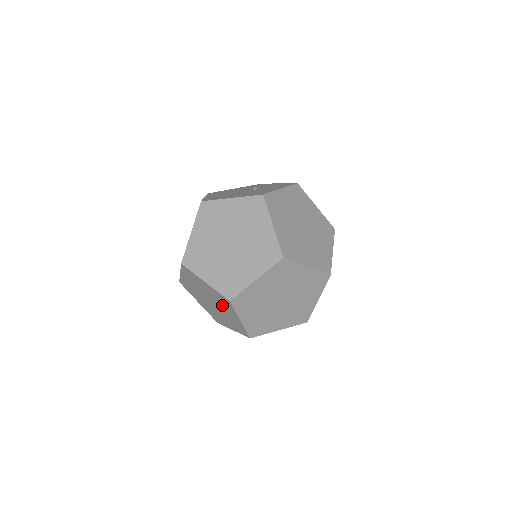
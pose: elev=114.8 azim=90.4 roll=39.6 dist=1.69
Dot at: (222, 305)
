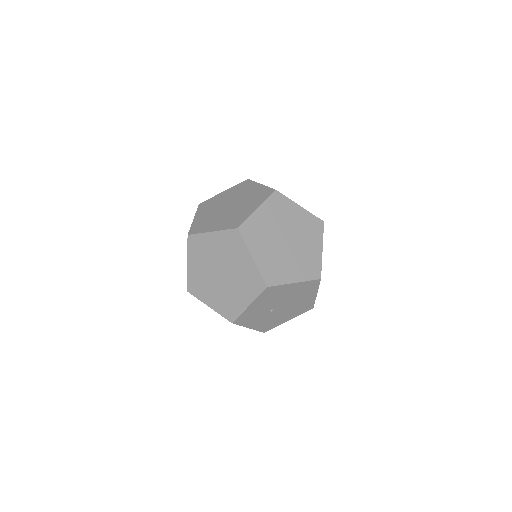
Dot at: (232, 256)
